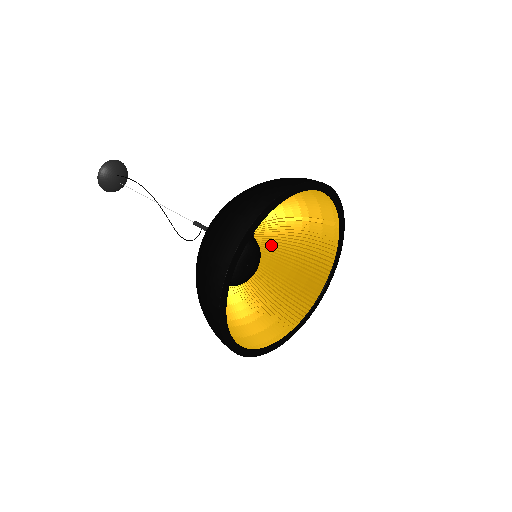
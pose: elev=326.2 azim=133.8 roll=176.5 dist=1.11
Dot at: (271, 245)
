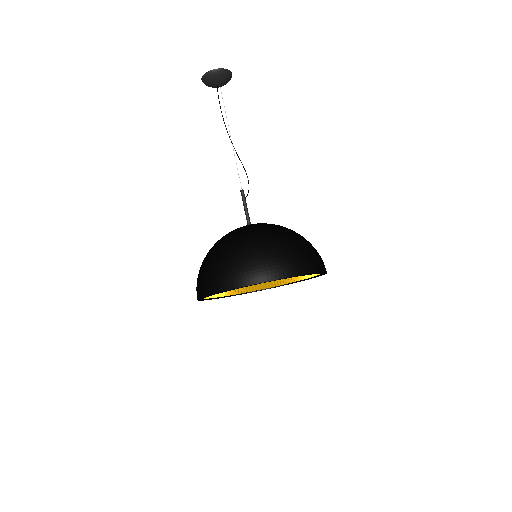
Dot at: occluded
